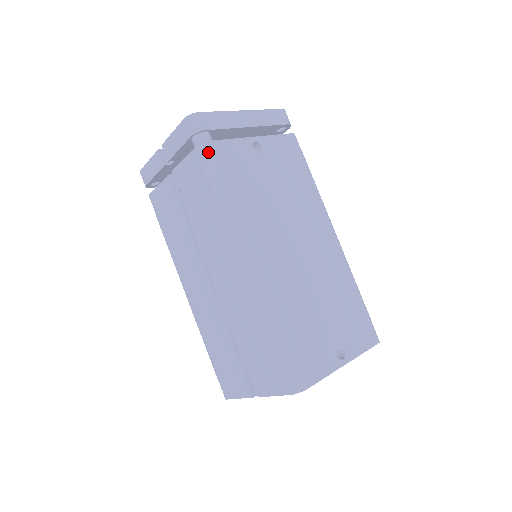
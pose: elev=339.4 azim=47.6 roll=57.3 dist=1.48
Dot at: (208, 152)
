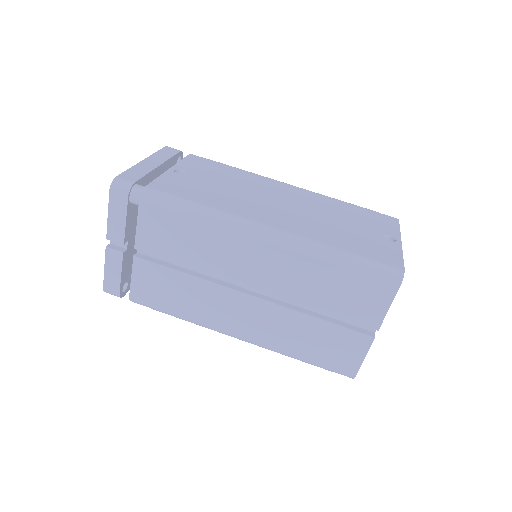
Dot at: (153, 193)
